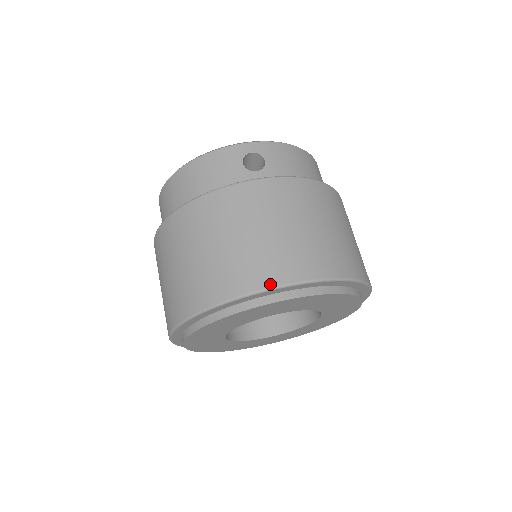
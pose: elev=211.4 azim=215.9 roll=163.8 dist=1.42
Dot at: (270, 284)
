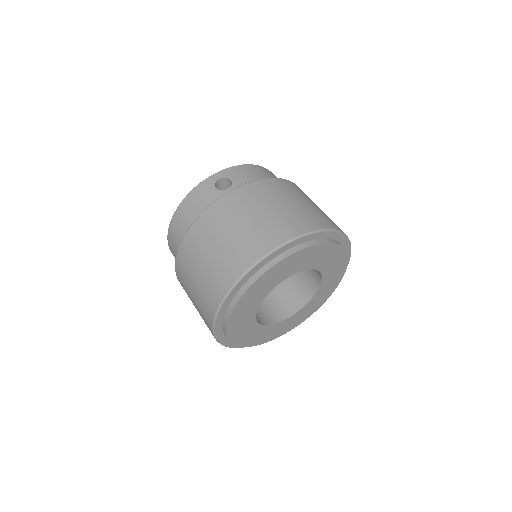
Dot at: (266, 252)
